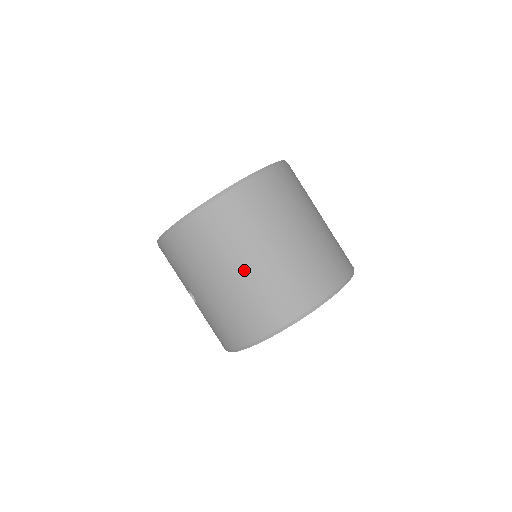
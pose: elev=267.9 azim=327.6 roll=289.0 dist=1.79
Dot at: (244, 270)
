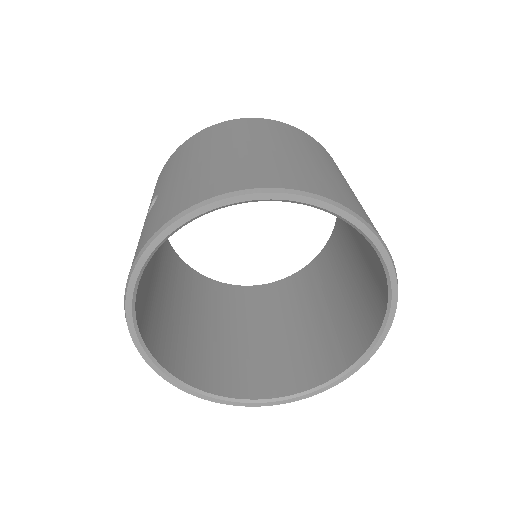
Dot at: (264, 147)
